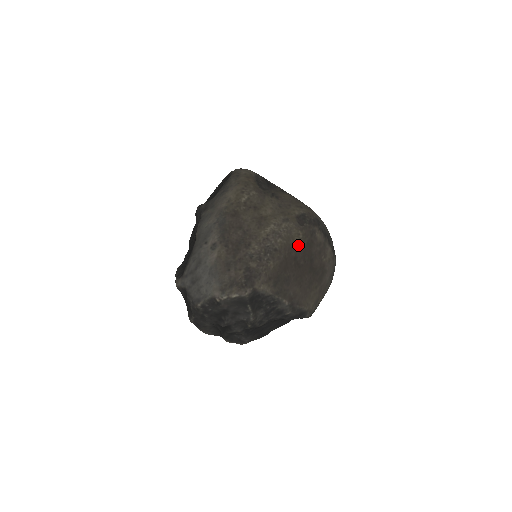
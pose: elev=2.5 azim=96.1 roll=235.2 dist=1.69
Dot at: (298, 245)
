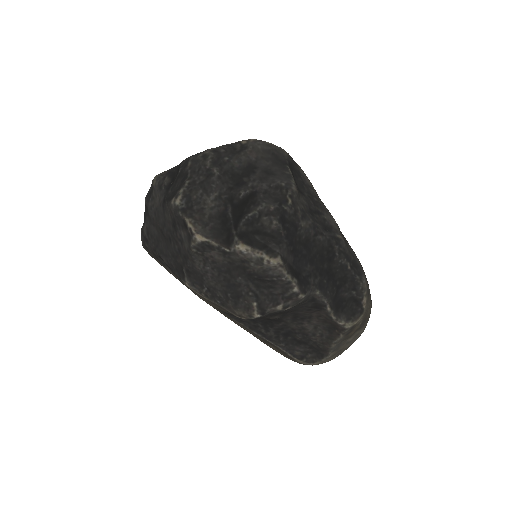
Dot at: occluded
